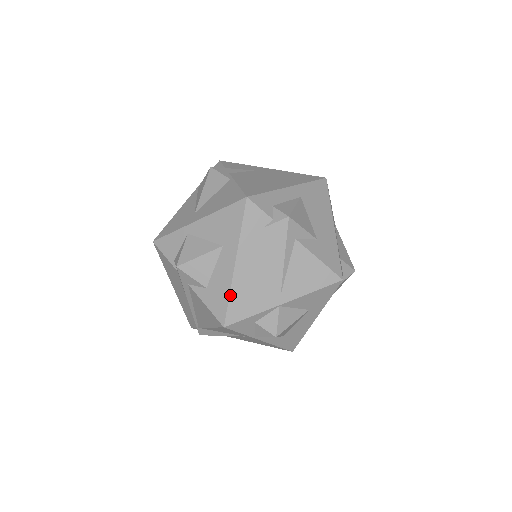
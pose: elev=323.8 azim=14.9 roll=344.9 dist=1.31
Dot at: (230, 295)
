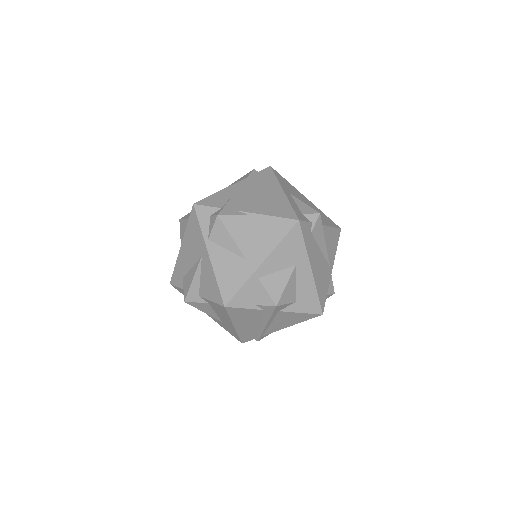
Dot at: (317, 292)
